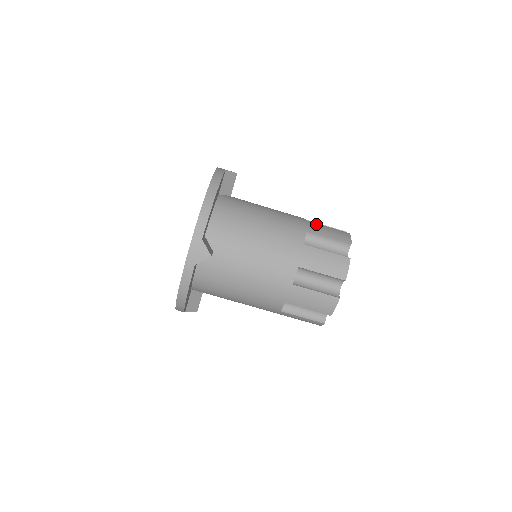
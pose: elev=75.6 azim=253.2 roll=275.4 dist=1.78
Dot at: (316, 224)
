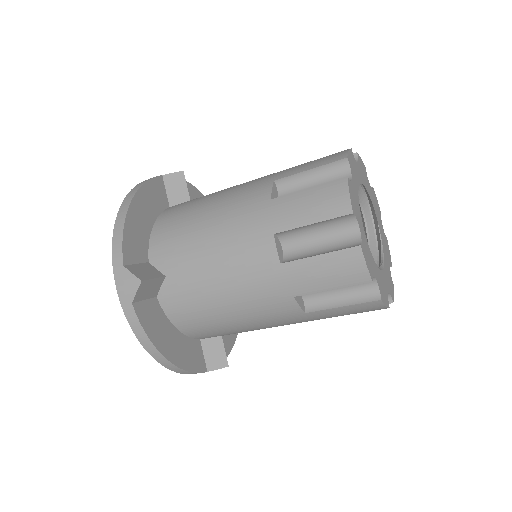
Dot at: (299, 267)
